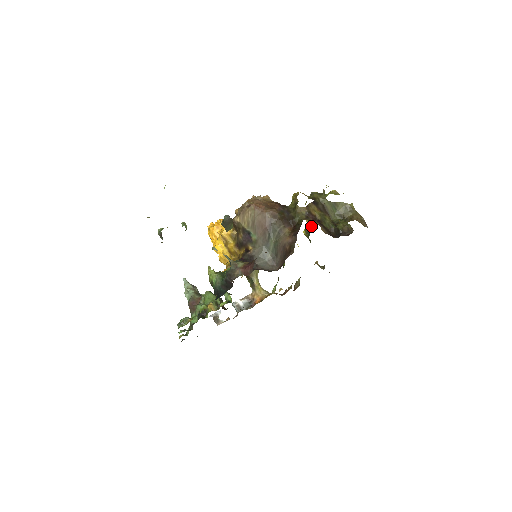
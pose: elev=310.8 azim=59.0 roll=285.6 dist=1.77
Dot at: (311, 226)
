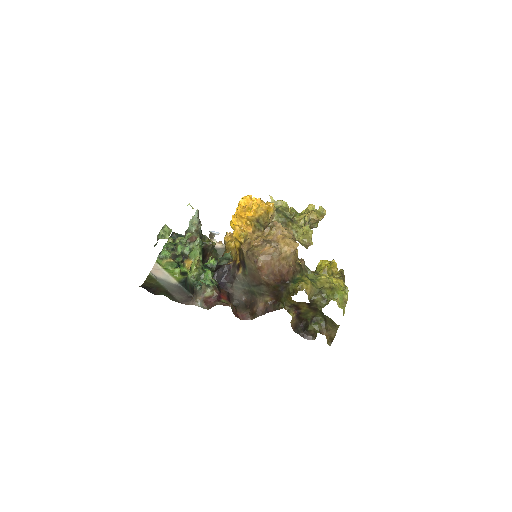
Dot at: occluded
